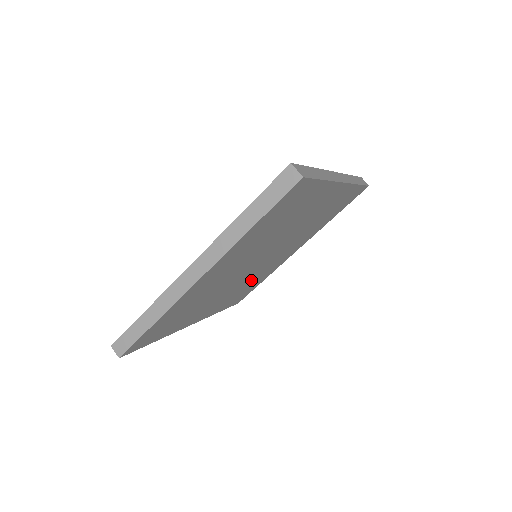
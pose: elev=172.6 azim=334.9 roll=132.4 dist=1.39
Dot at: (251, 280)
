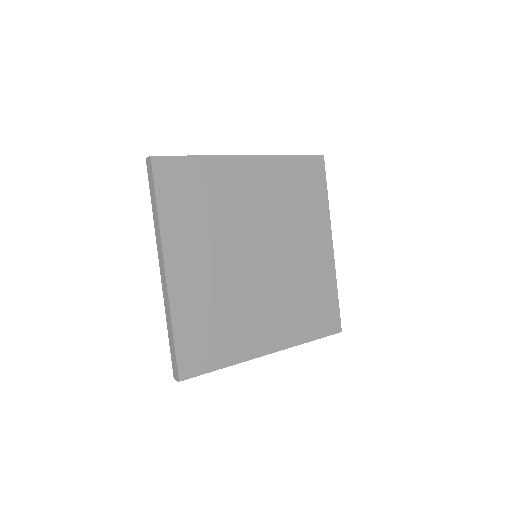
Dot at: (298, 288)
